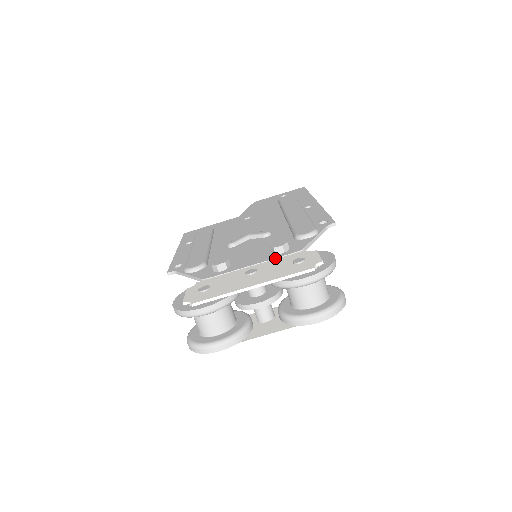
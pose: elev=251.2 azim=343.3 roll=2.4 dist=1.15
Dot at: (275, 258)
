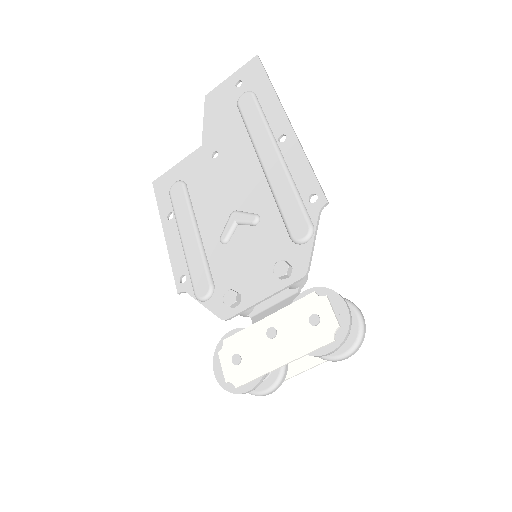
Dot at: (283, 288)
